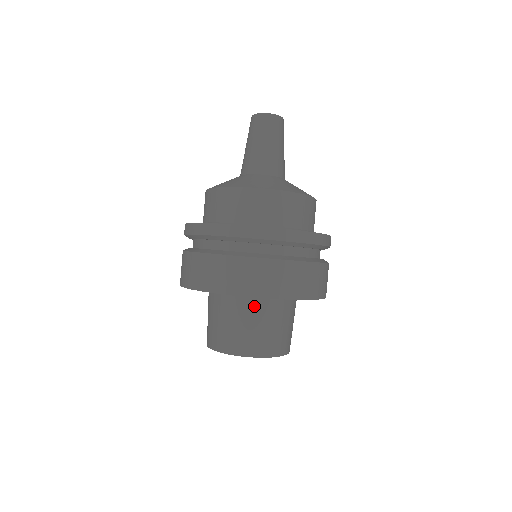
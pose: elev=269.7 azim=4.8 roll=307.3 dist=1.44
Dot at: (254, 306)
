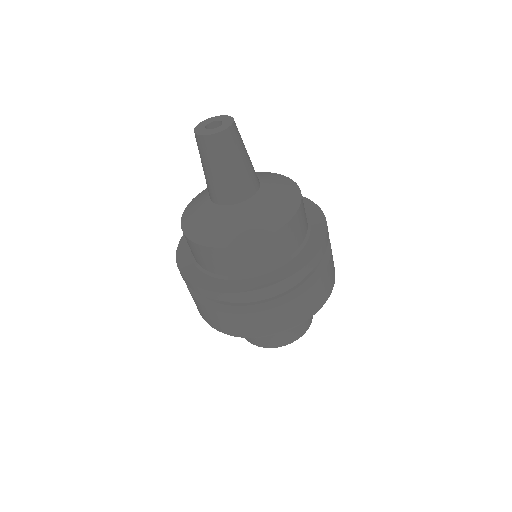
Dot at: occluded
